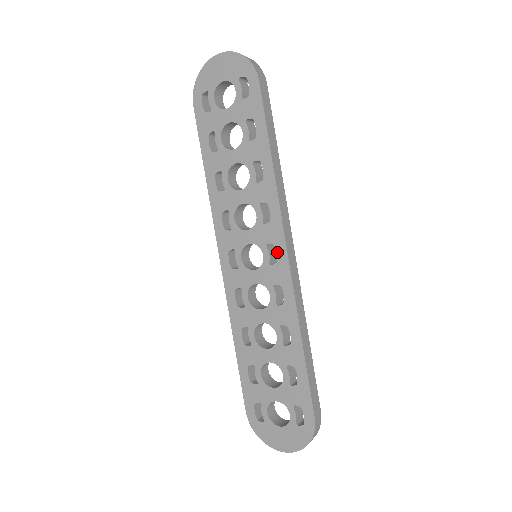
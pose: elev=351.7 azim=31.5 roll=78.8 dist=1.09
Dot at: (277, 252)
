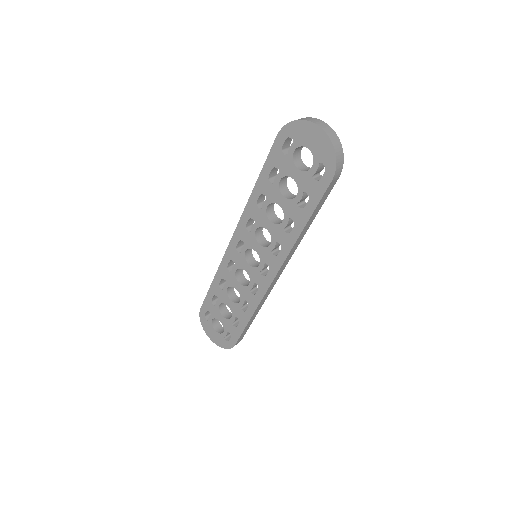
Dot at: (268, 273)
